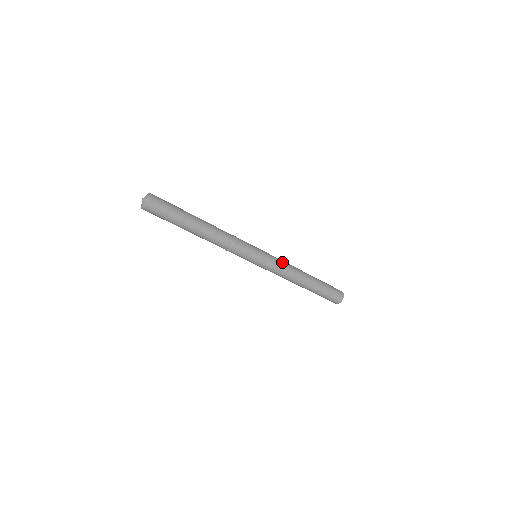
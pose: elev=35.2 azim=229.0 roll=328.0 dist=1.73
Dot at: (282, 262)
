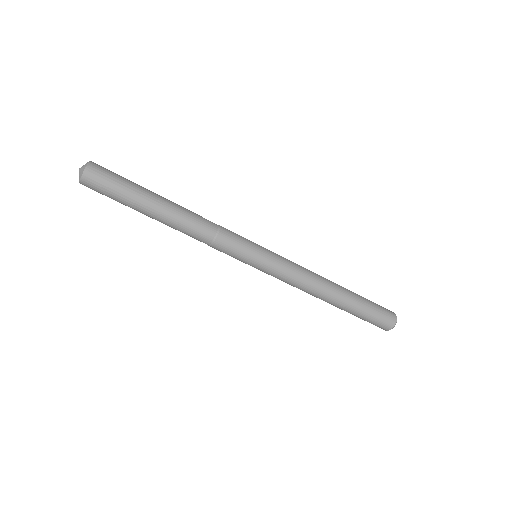
Dot at: (295, 264)
